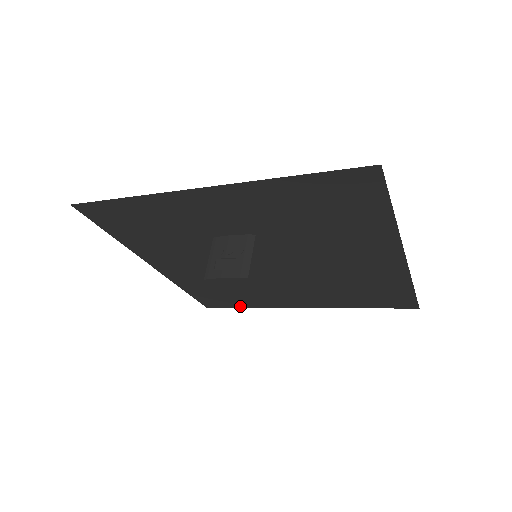
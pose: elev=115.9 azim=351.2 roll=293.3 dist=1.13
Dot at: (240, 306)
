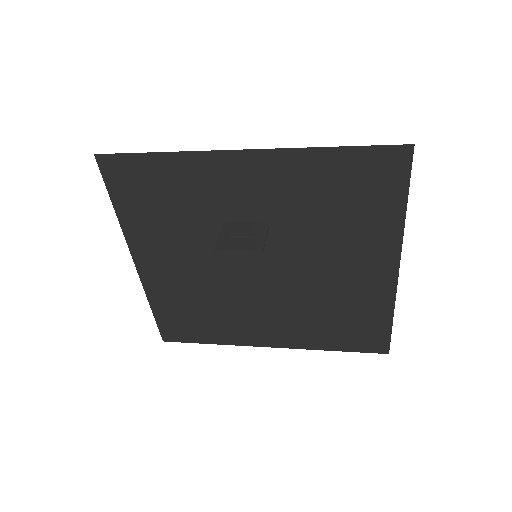
Dot at: (203, 340)
